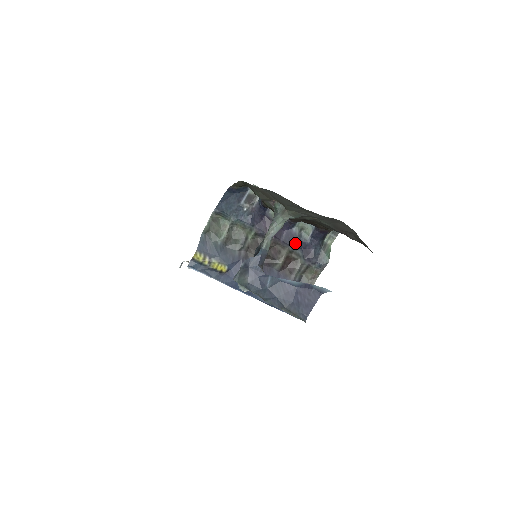
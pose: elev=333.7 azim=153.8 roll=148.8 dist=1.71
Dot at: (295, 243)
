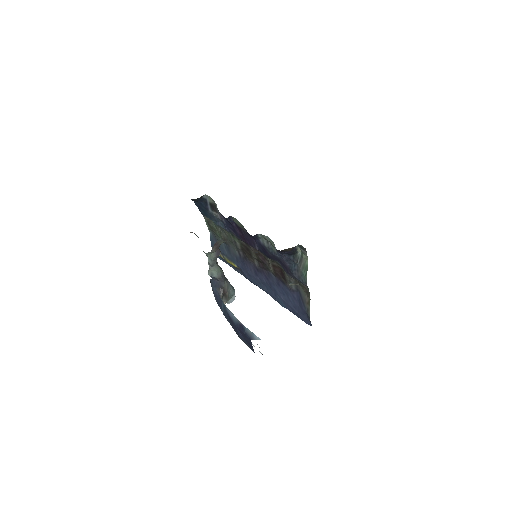
Dot at: (269, 255)
